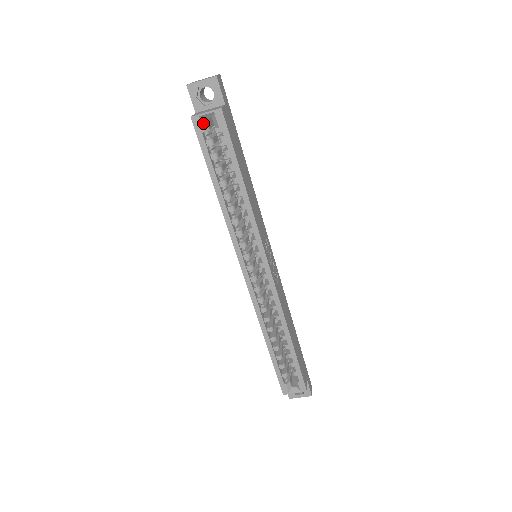
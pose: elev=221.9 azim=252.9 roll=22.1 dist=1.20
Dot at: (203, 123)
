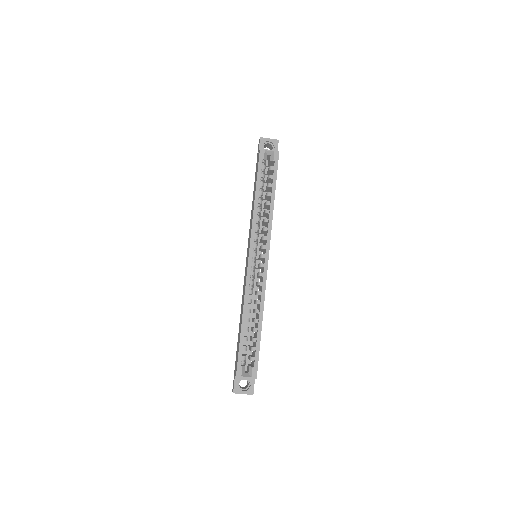
Dot at: (265, 155)
